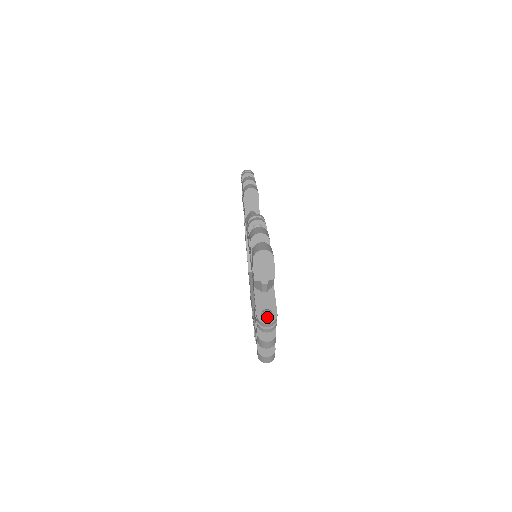
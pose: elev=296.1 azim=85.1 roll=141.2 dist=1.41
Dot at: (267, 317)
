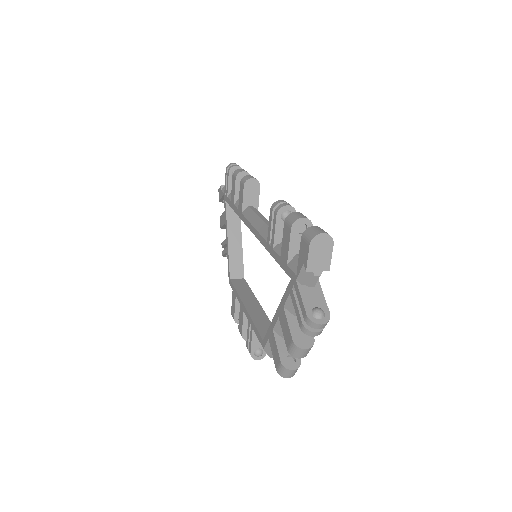
Dot at: (320, 316)
